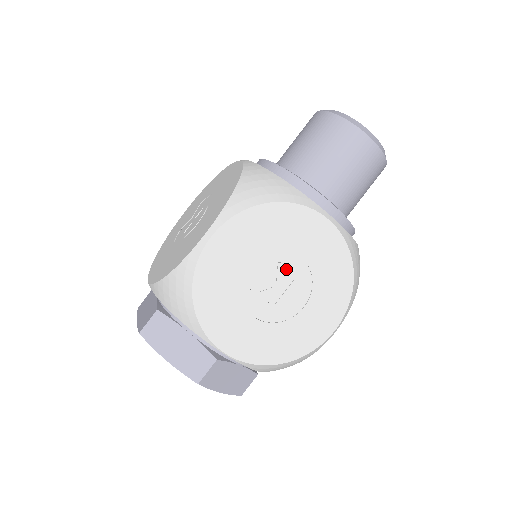
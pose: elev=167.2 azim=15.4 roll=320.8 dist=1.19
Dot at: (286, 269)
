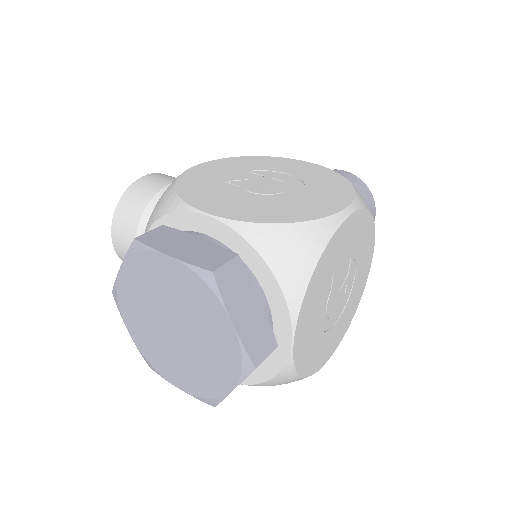
Dot at: (348, 282)
